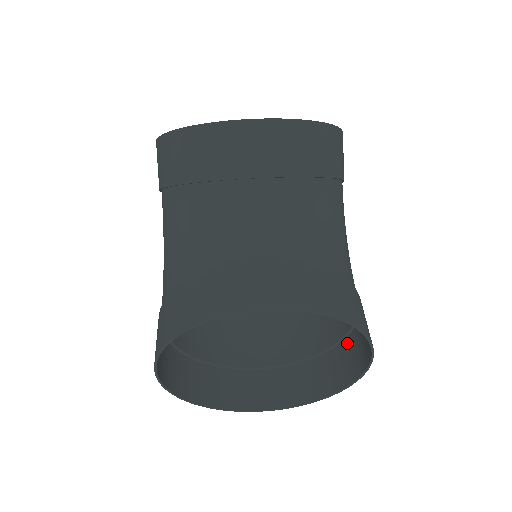
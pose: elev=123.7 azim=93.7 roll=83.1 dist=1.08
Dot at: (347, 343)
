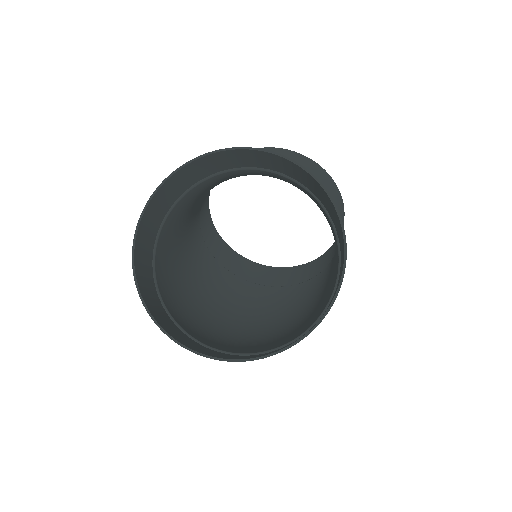
Dot at: occluded
